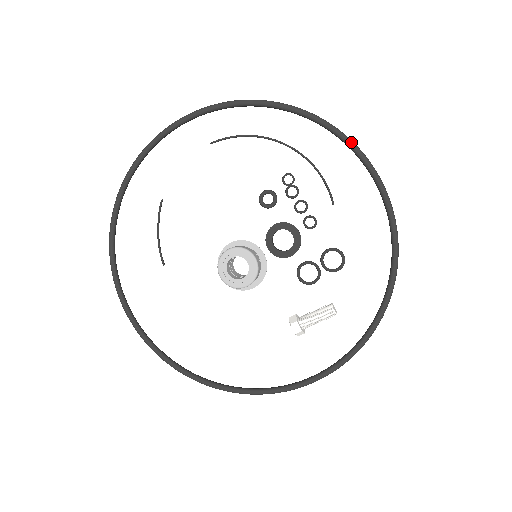
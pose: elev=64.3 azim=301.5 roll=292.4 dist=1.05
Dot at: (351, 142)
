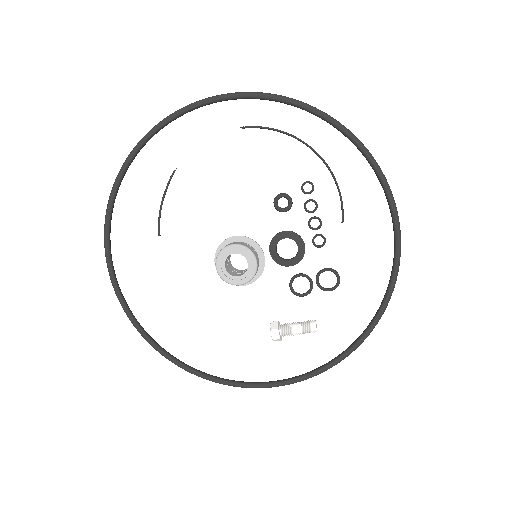
Dot at: (383, 176)
